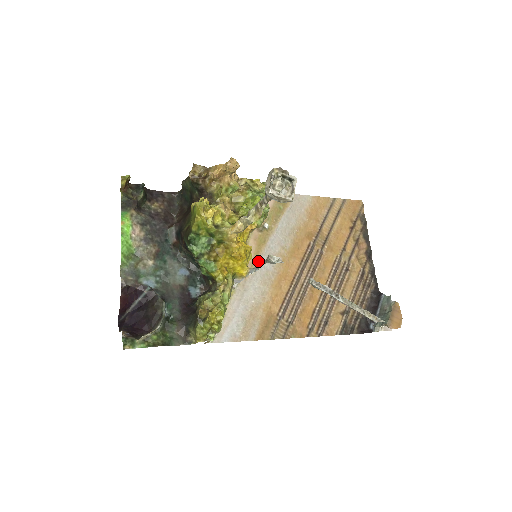
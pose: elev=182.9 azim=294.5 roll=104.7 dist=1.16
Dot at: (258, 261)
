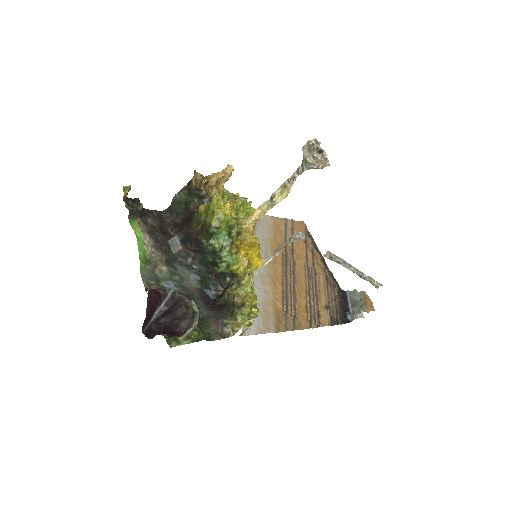
Dot at: occluded
